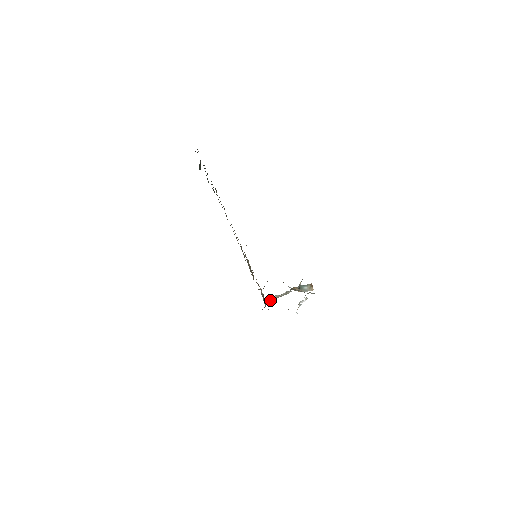
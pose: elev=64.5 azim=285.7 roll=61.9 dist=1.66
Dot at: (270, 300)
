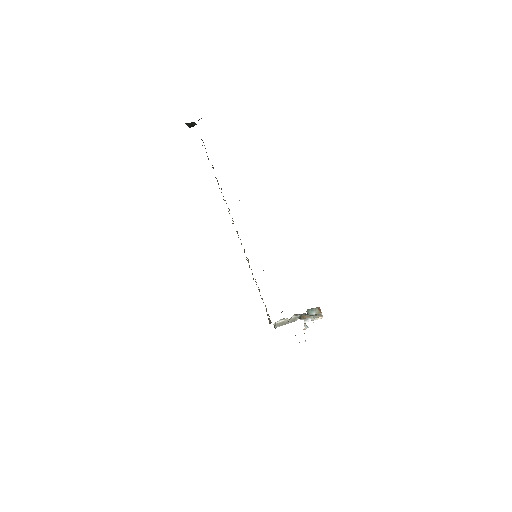
Dot at: (277, 326)
